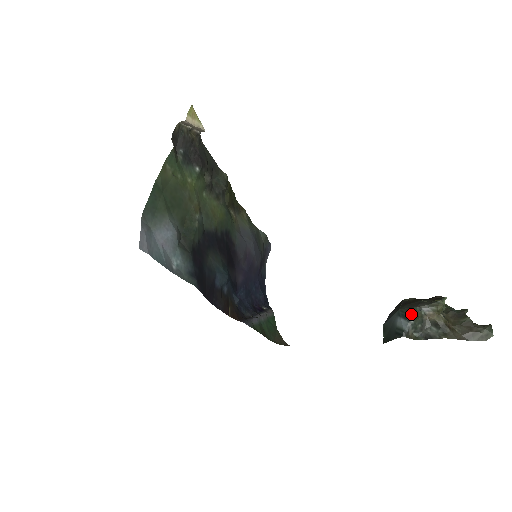
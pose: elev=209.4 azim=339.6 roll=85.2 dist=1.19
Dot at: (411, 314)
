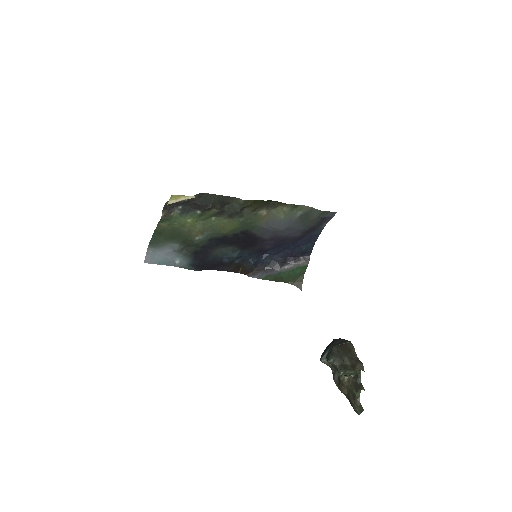
Dot at: (328, 358)
